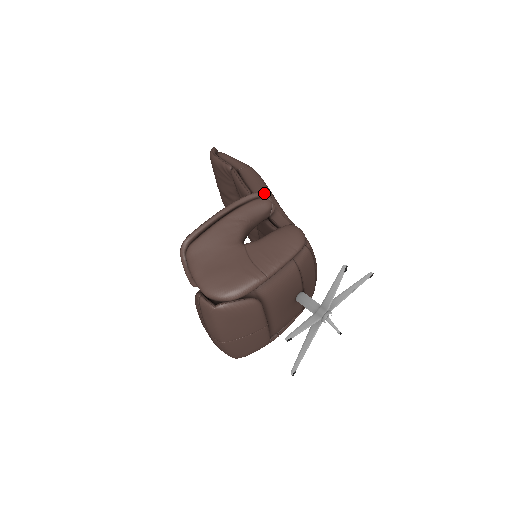
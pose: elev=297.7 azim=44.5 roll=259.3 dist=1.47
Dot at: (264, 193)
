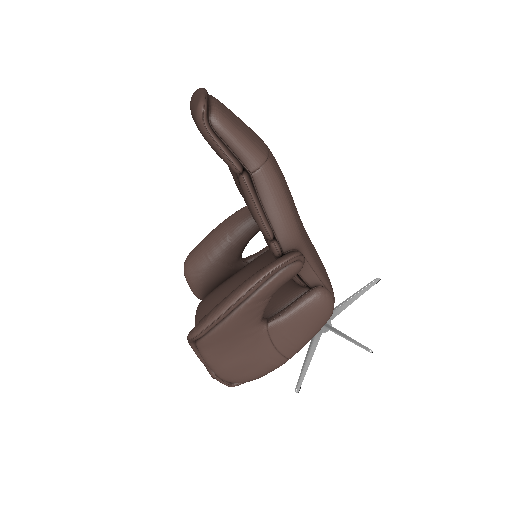
Dot at: (297, 258)
